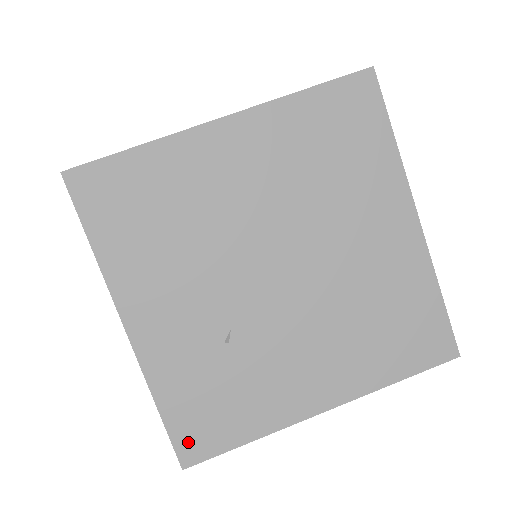
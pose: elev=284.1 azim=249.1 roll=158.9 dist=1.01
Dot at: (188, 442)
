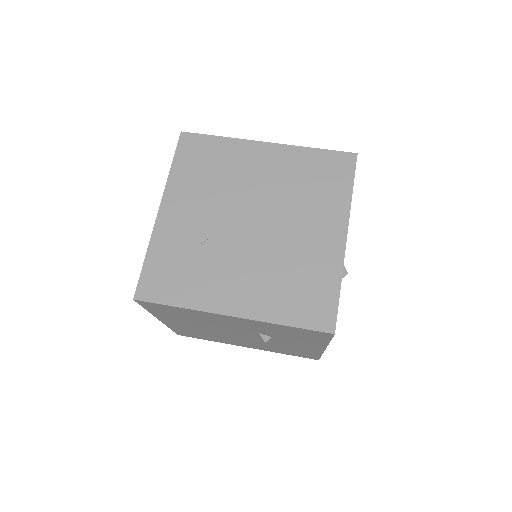
Dot at: (147, 285)
